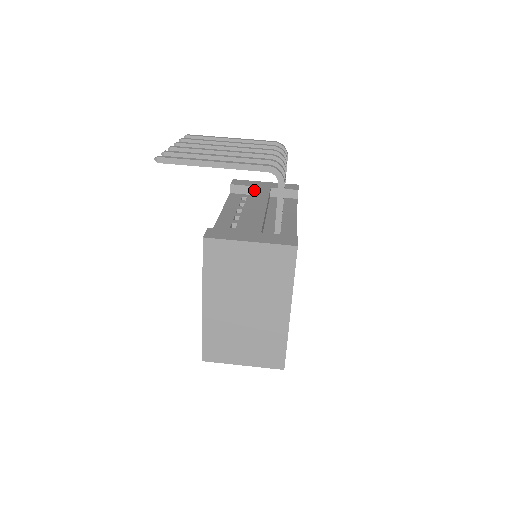
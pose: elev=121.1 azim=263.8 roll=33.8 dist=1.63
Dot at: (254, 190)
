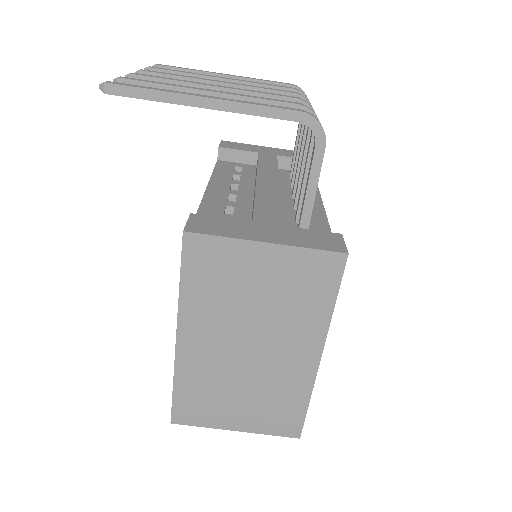
Dot at: (253, 157)
